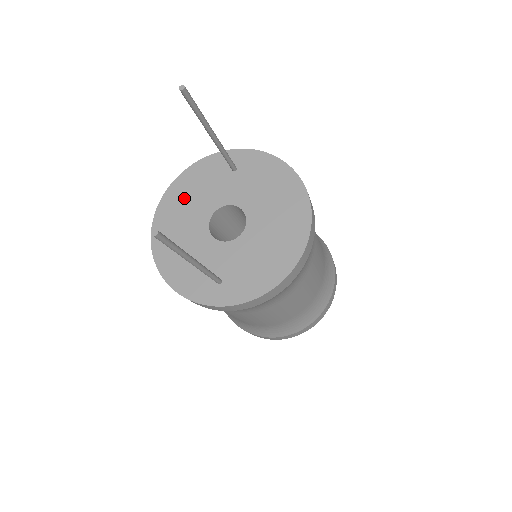
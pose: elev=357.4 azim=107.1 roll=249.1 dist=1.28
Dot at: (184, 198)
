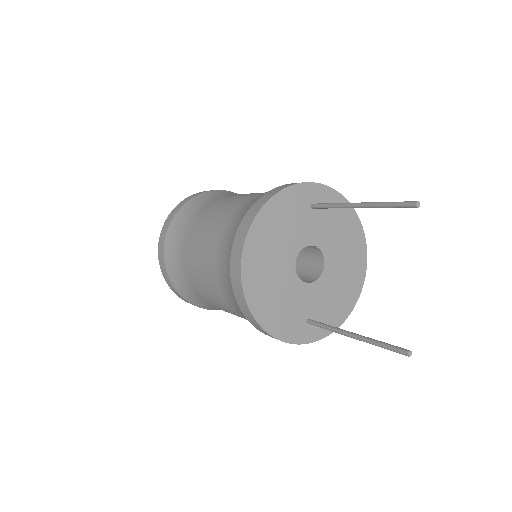
Dot at: (270, 237)
